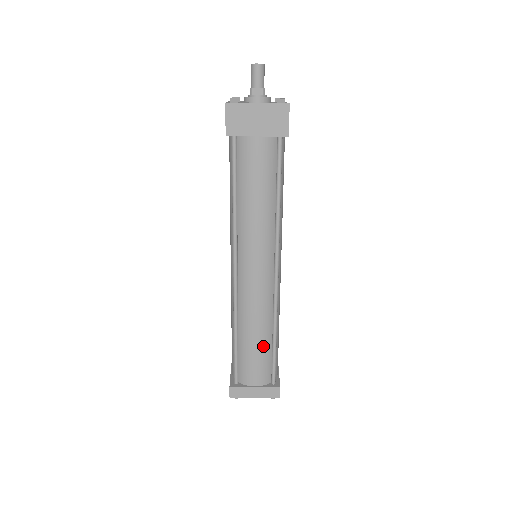
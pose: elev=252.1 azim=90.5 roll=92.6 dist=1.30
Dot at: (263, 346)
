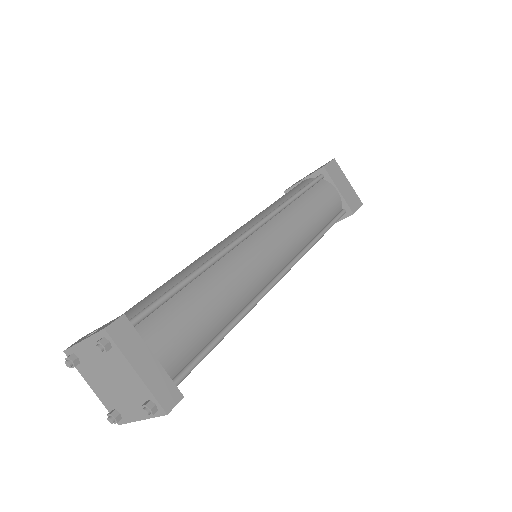
Dot at: (214, 319)
